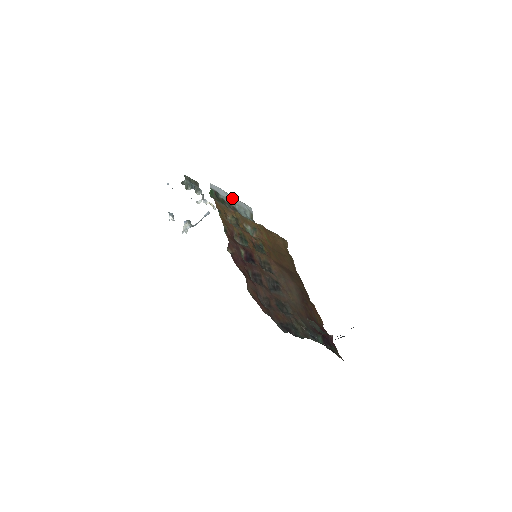
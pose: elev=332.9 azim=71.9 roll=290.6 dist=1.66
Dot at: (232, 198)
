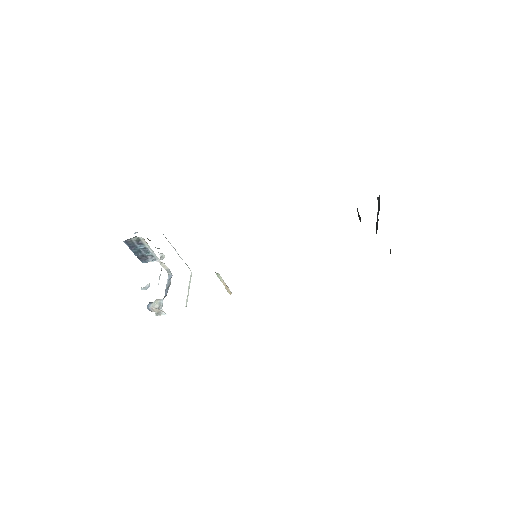
Dot at: occluded
